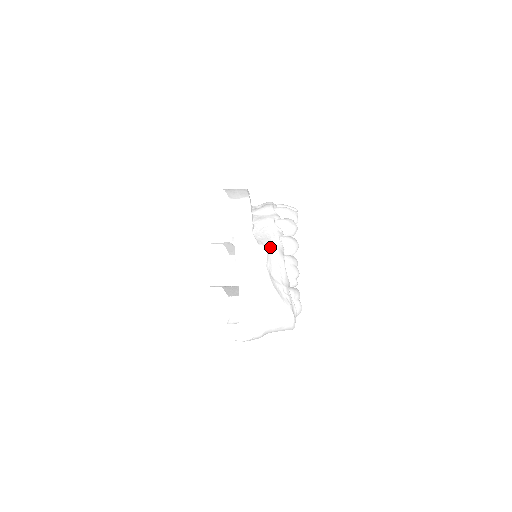
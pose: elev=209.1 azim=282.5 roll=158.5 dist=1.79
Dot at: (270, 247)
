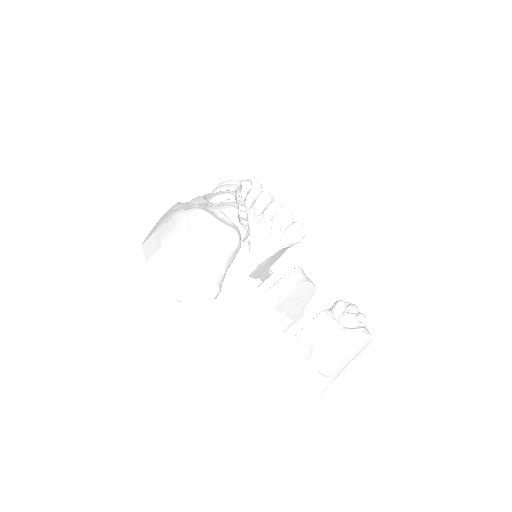
Dot at: occluded
